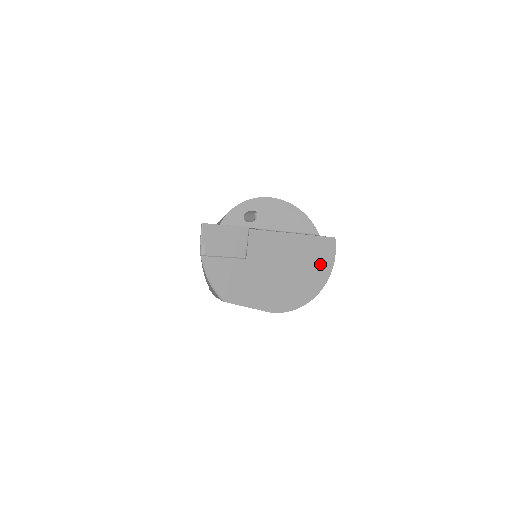
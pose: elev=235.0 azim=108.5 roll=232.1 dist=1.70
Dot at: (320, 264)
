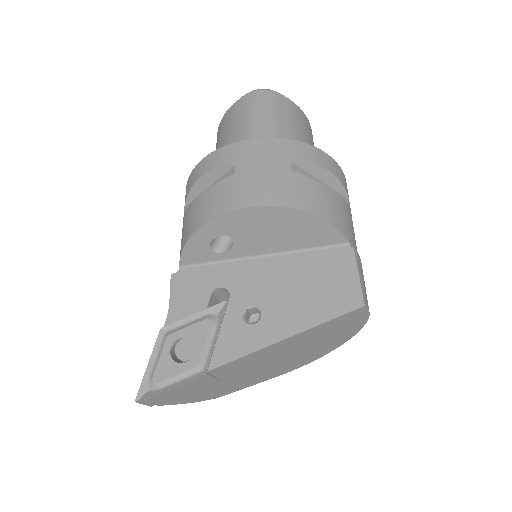
Dot at: (343, 329)
